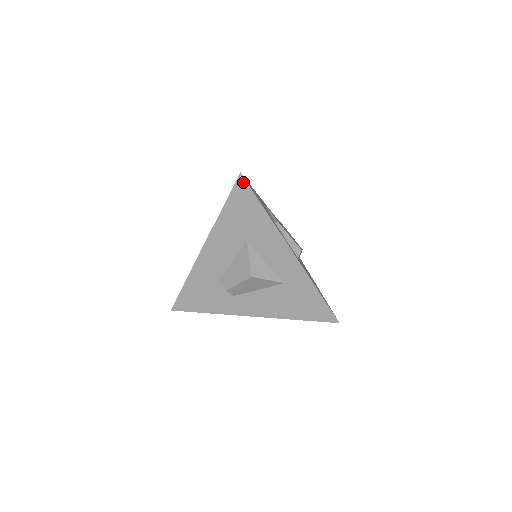
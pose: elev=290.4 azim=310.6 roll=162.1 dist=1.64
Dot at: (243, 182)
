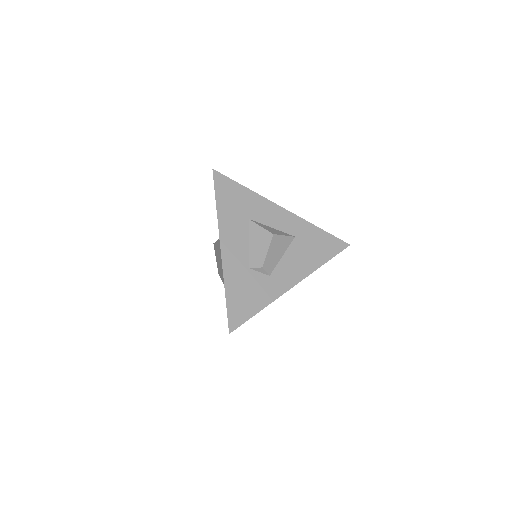
Dot at: (218, 175)
